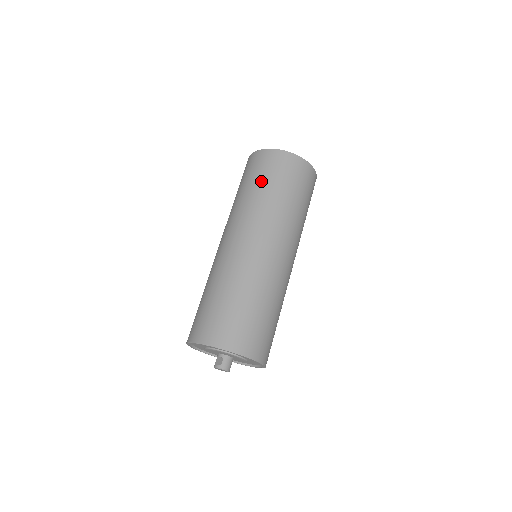
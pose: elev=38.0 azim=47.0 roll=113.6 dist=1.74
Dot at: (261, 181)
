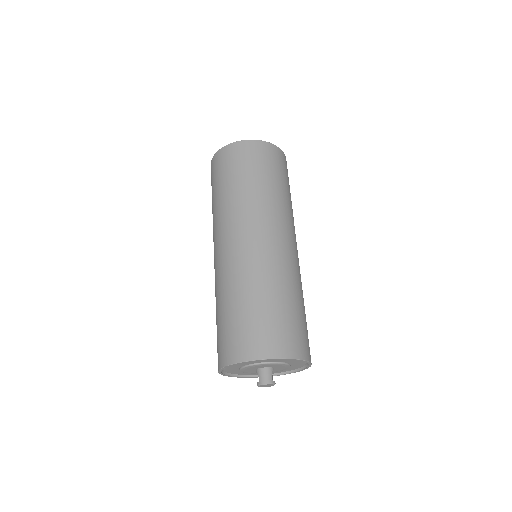
Dot at: (214, 190)
